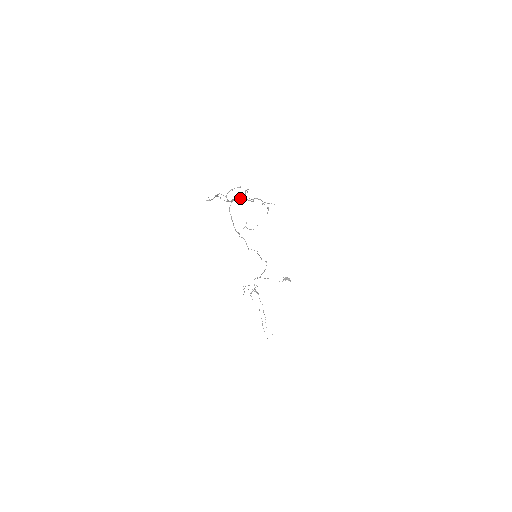
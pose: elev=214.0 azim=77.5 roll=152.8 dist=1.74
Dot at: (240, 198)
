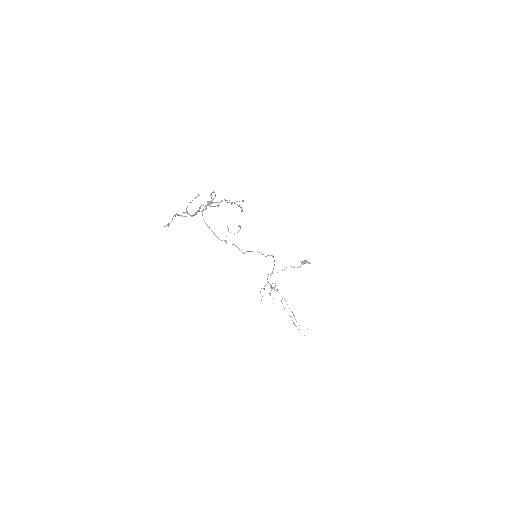
Dot at: occluded
